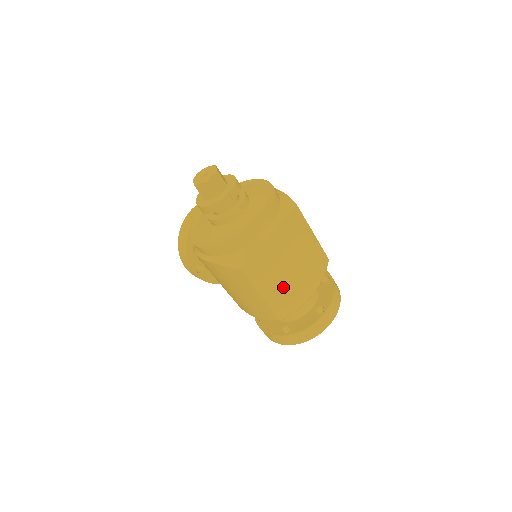
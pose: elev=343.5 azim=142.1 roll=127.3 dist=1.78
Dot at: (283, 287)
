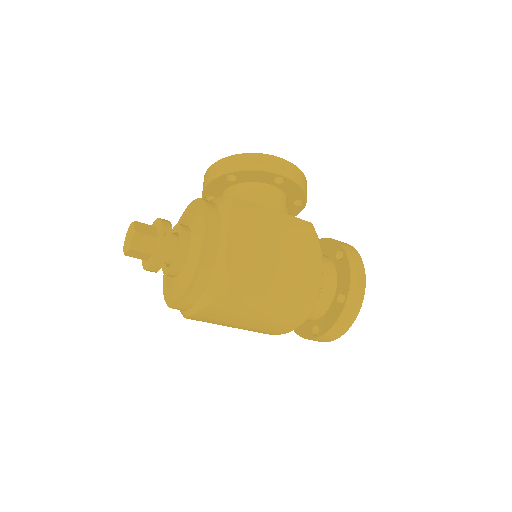
Dot at: (241, 328)
